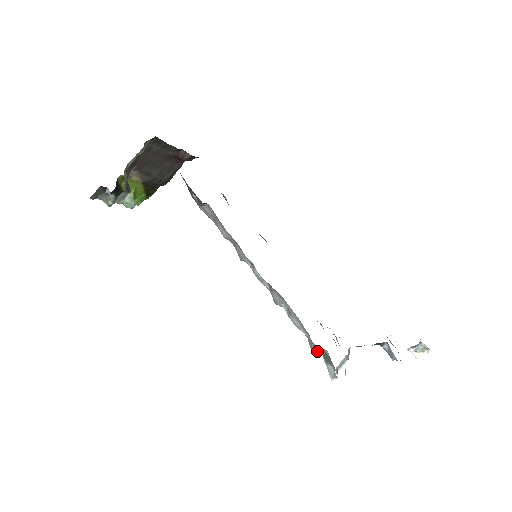
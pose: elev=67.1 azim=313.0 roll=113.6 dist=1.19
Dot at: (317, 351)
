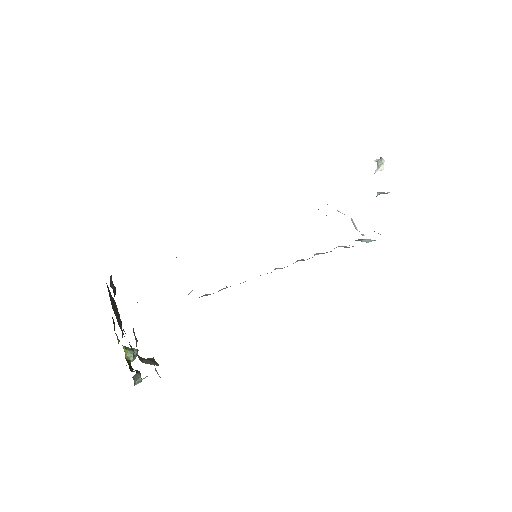
Dot at: occluded
